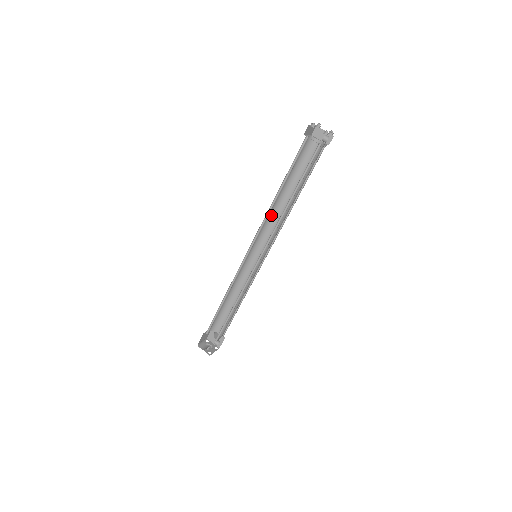
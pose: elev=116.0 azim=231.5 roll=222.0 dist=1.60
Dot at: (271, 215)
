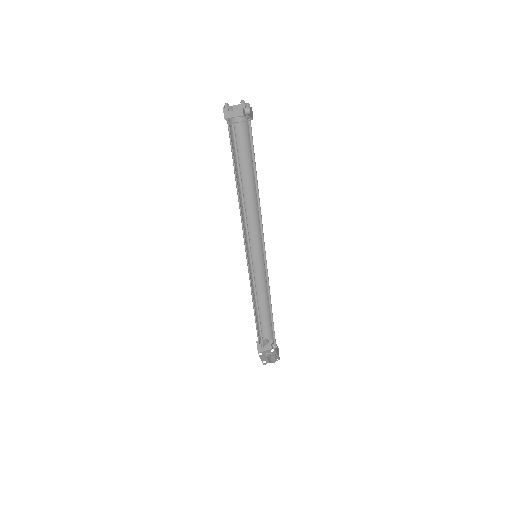
Dot at: (242, 214)
